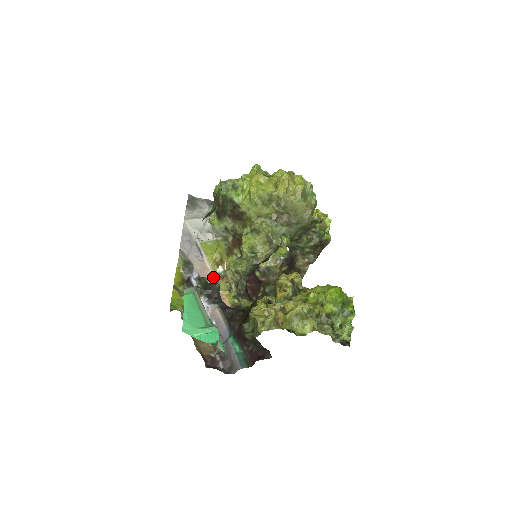
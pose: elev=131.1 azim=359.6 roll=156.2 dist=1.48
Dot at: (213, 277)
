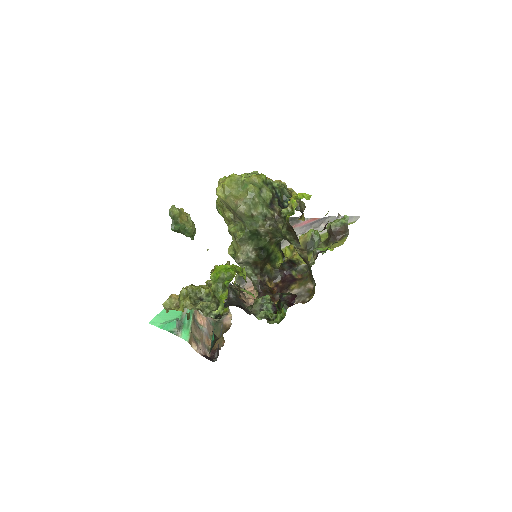
Dot at: occluded
